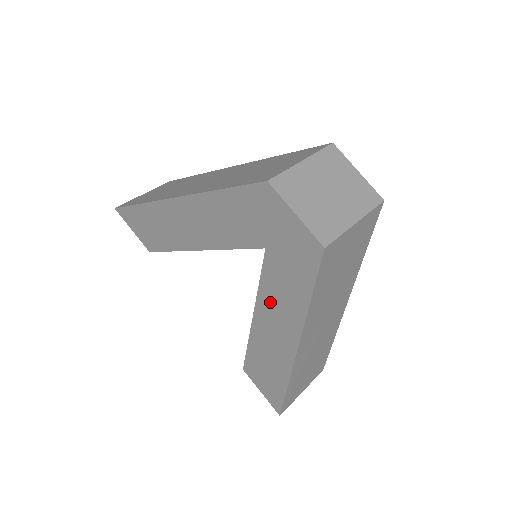
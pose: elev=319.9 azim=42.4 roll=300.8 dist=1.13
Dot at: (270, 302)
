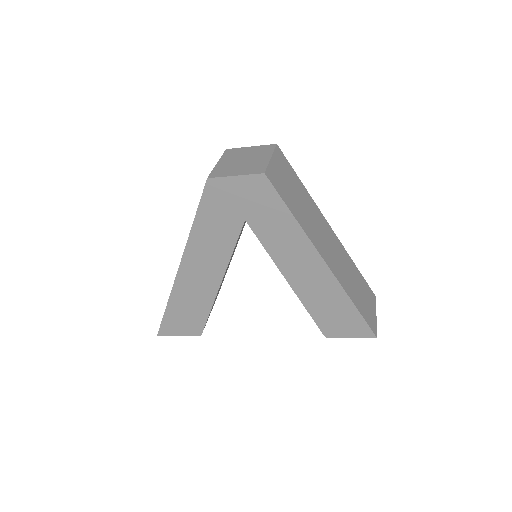
Dot at: (282, 253)
